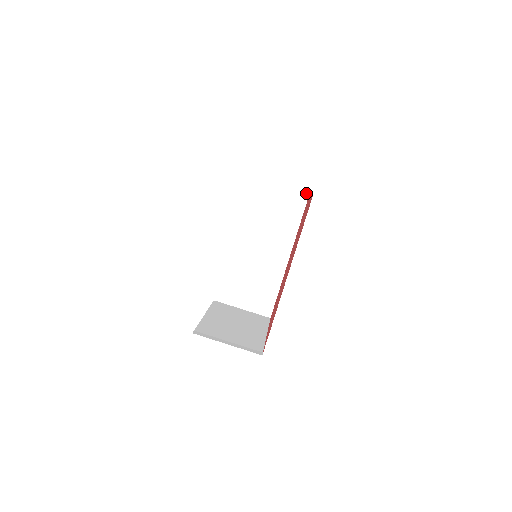
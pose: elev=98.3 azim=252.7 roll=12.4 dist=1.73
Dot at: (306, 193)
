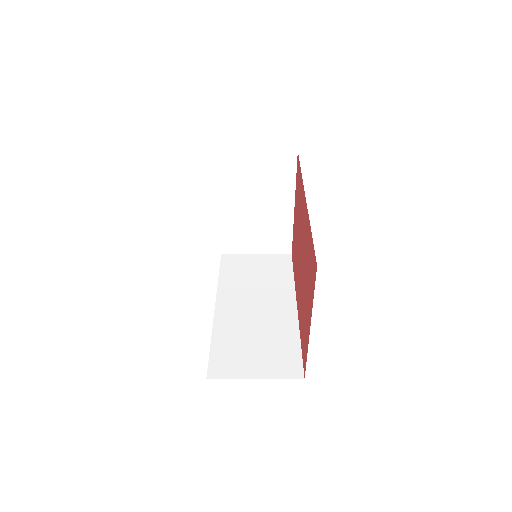
Dot at: (288, 256)
